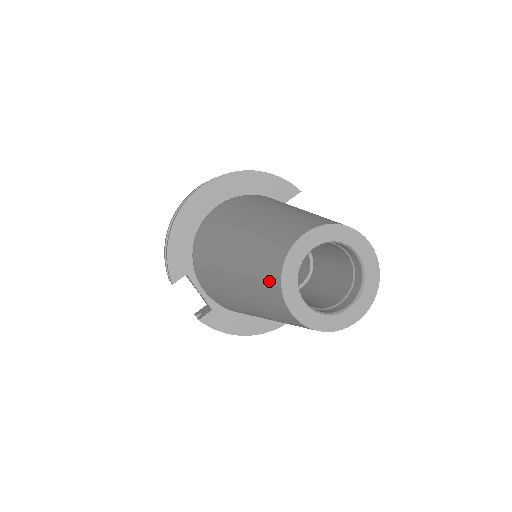
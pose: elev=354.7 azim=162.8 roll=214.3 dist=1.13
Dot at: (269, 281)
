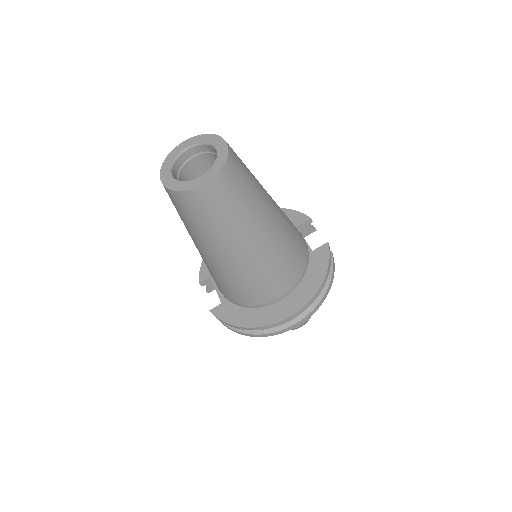
Dot at: occluded
